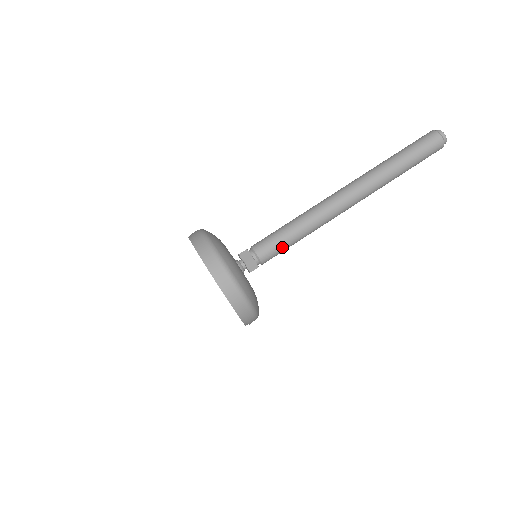
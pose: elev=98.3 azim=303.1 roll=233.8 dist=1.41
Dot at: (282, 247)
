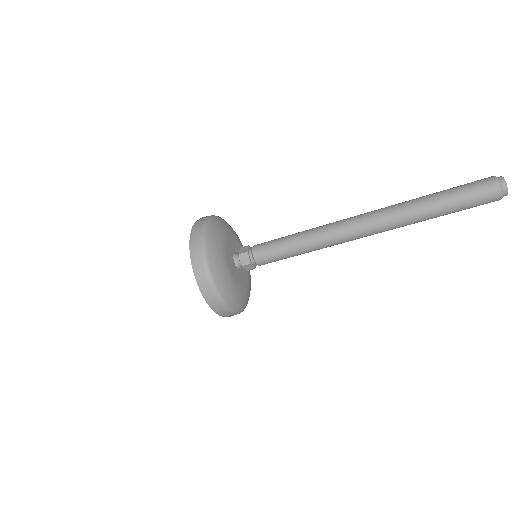
Dot at: occluded
